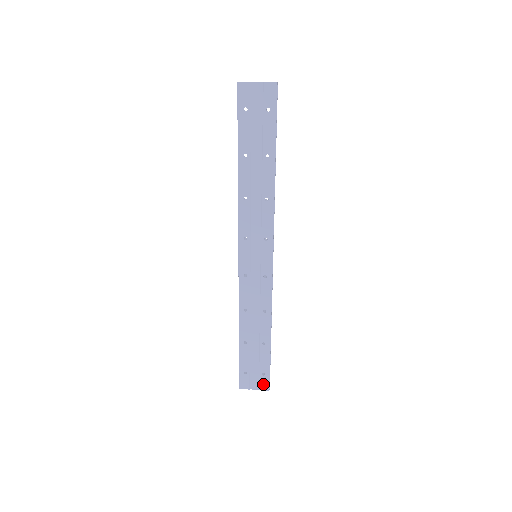
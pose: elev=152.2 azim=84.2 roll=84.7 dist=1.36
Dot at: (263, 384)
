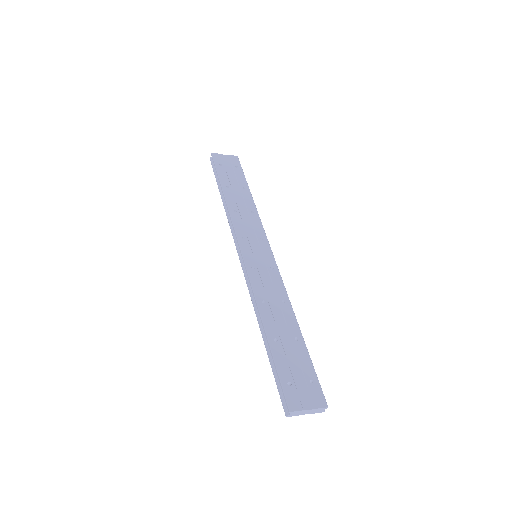
Dot at: (317, 397)
